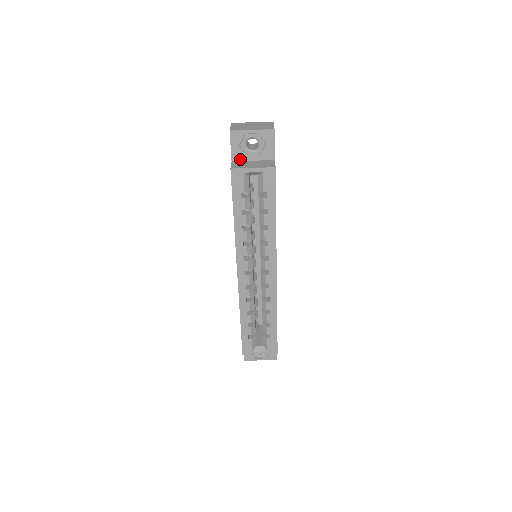
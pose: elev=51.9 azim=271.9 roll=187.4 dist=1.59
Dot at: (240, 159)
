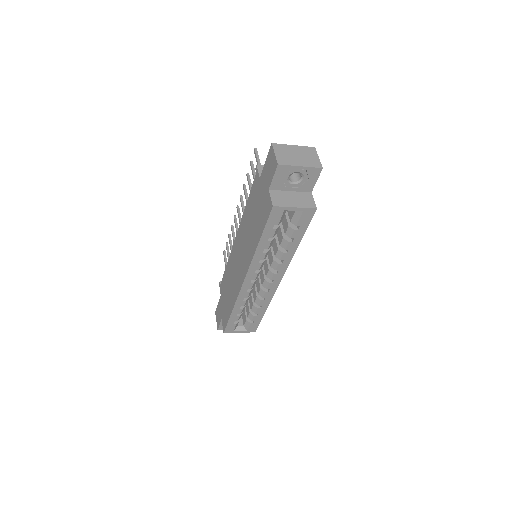
Dot at: (278, 188)
